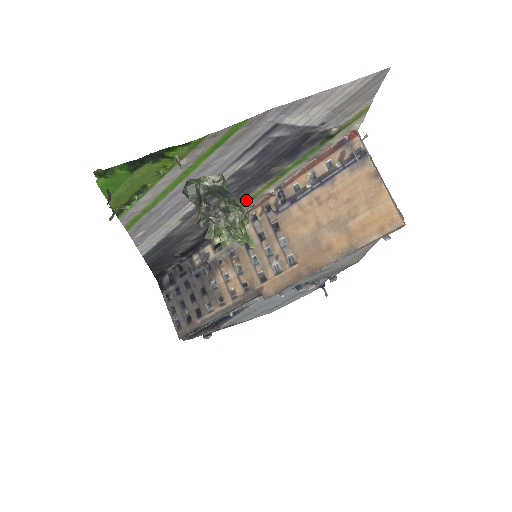
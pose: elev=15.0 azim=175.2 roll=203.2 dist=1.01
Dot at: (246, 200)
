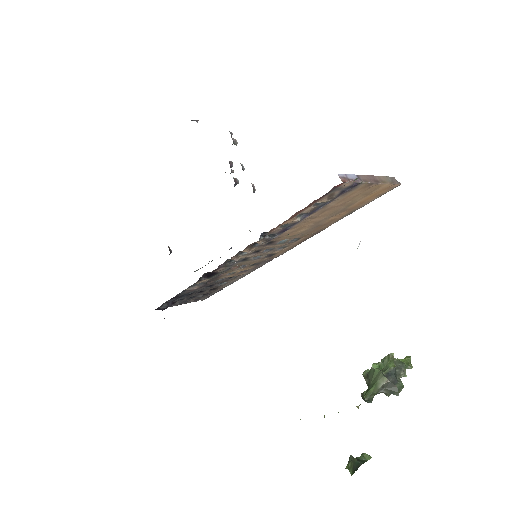
Dot at: occluded
